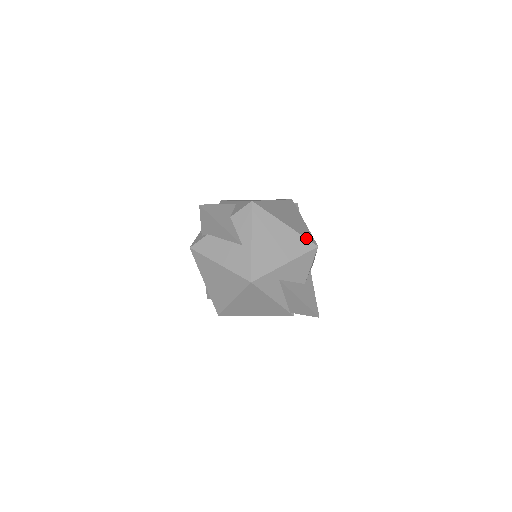
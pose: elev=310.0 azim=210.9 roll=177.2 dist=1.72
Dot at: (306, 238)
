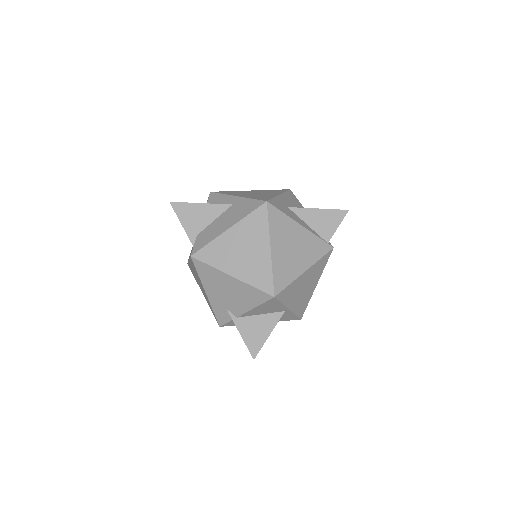
Dot at: occluded
